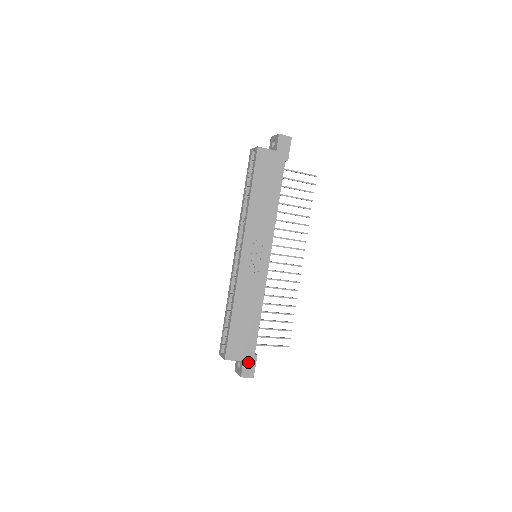
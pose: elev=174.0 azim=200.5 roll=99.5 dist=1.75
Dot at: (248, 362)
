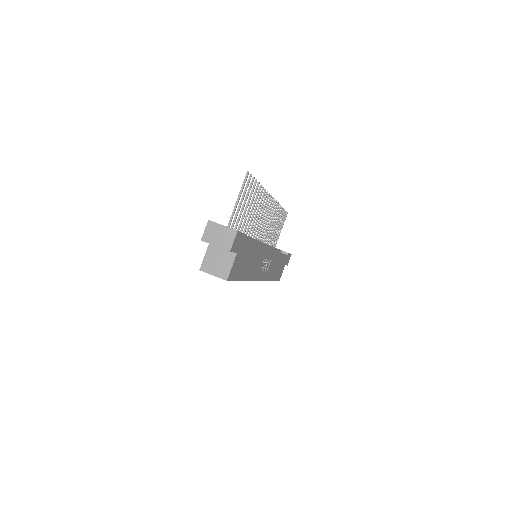
Dot at: (287, 261)
